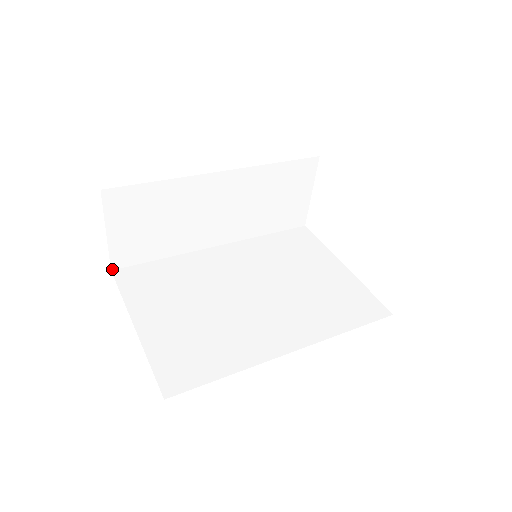
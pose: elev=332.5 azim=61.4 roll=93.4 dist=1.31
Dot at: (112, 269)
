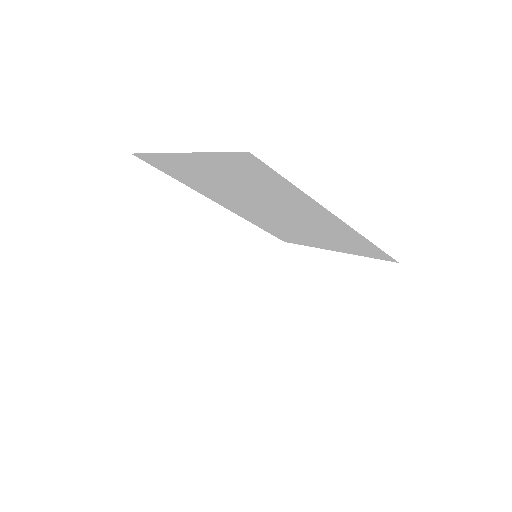
Dot at: (93, 247)
